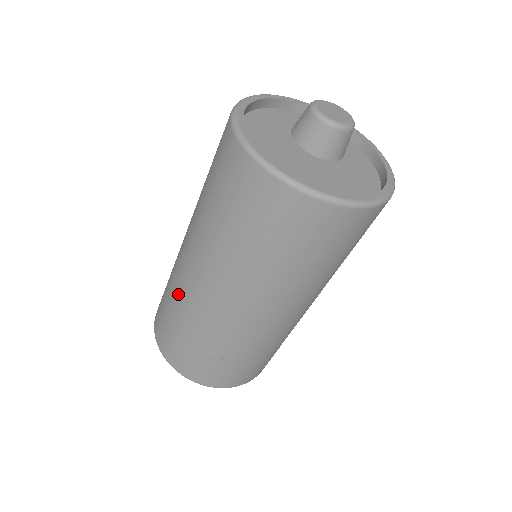
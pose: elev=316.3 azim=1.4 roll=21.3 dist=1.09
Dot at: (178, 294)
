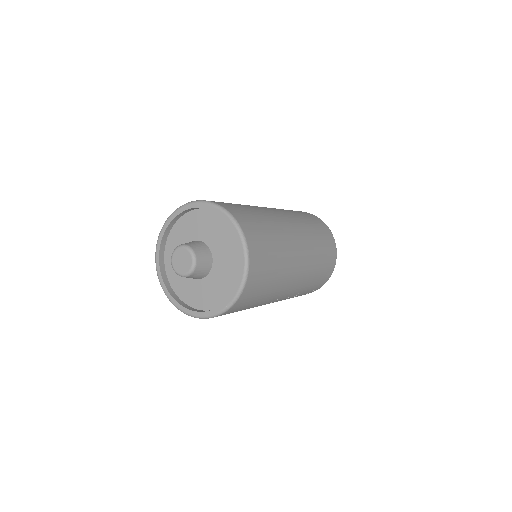
Dot at: occluded
